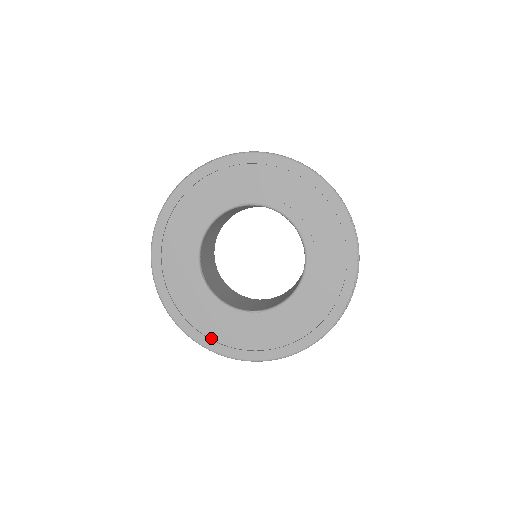
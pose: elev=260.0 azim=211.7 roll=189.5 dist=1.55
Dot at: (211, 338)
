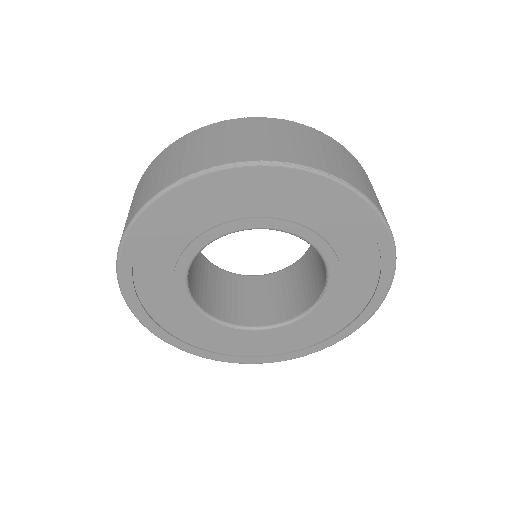
Dot at: (165, 329)
